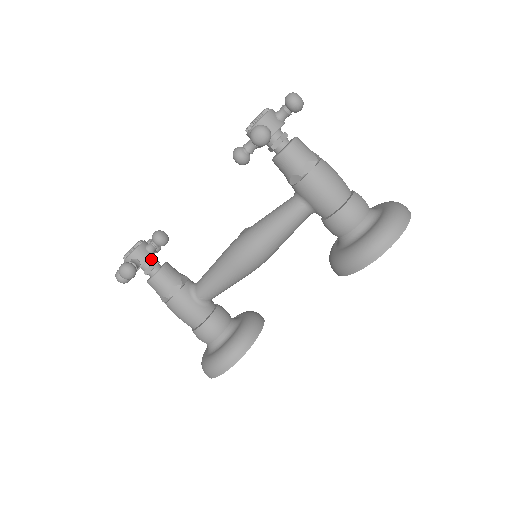
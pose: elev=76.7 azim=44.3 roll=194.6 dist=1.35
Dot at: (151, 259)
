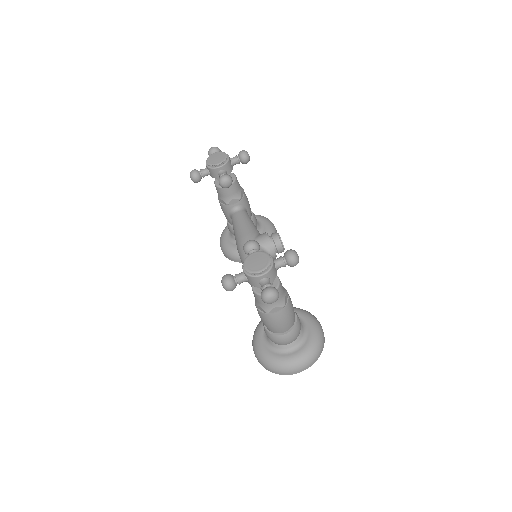
Dot at: occluded
